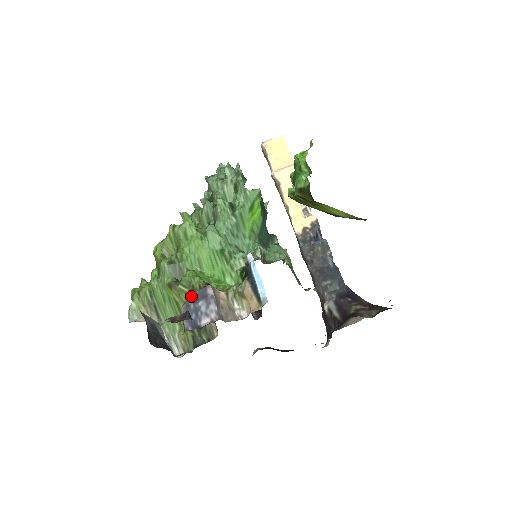
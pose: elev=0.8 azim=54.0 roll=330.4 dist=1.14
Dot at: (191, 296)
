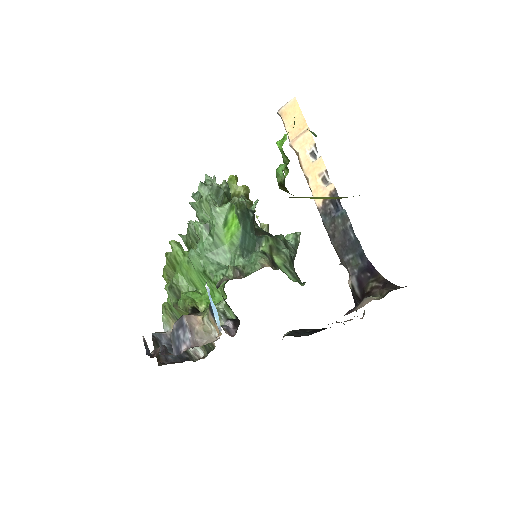
Dot at: (175, 325)
